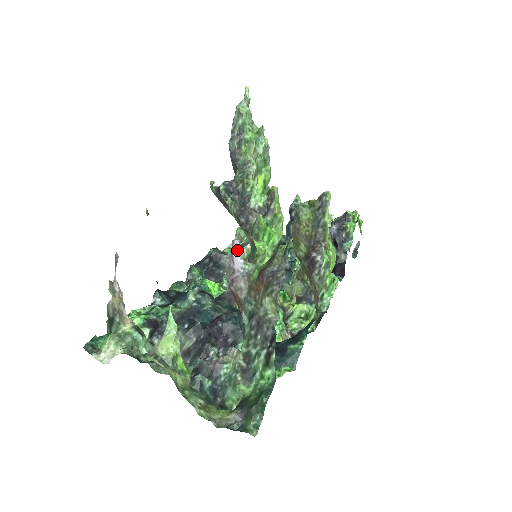
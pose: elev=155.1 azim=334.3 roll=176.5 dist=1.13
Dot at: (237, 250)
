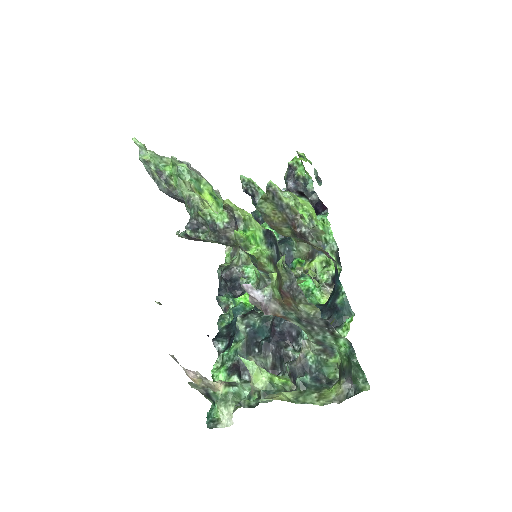
Dot at: (250, 289)
